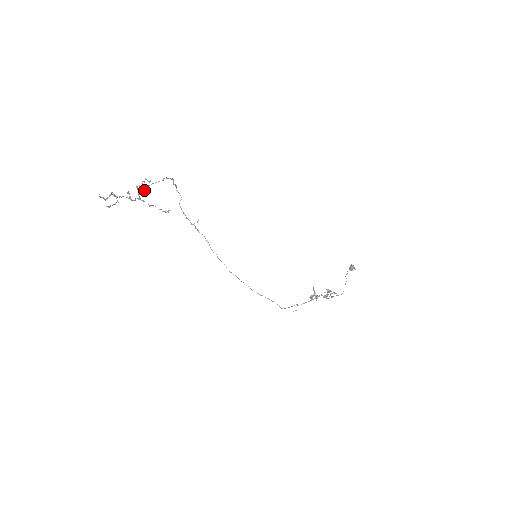
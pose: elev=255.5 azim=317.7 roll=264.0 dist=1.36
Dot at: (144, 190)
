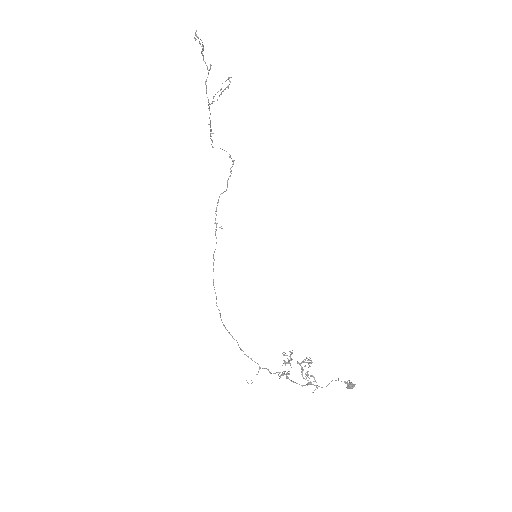
Dot at: (211, 129)
